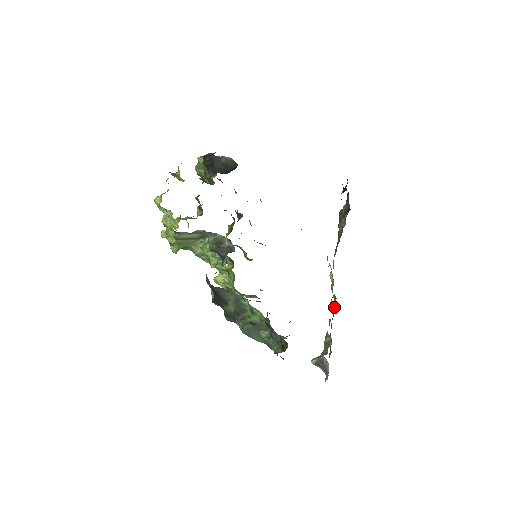
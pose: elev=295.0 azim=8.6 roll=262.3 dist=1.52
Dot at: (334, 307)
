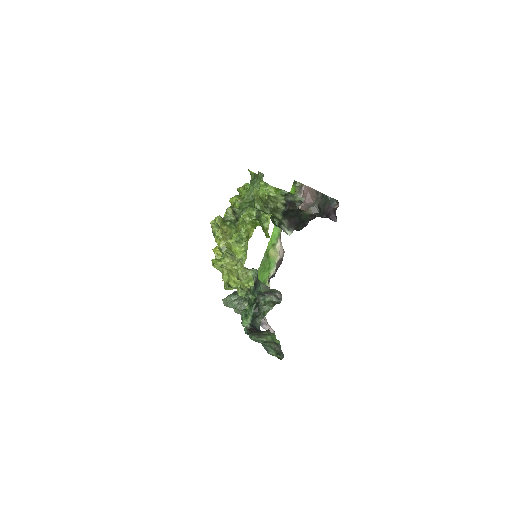
Dot at: (265, 264)
